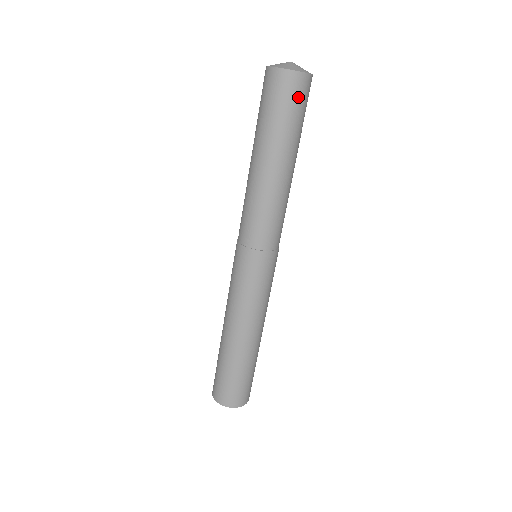
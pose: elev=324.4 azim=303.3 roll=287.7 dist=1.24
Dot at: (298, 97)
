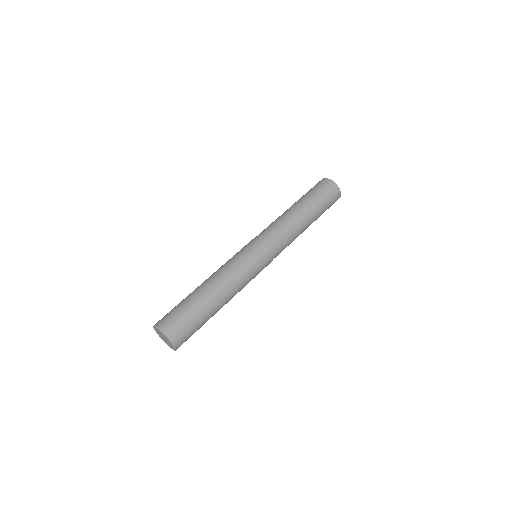
Dot at: (330, 193)
